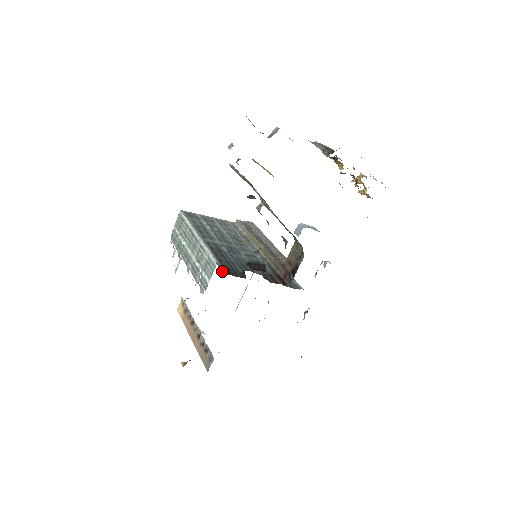
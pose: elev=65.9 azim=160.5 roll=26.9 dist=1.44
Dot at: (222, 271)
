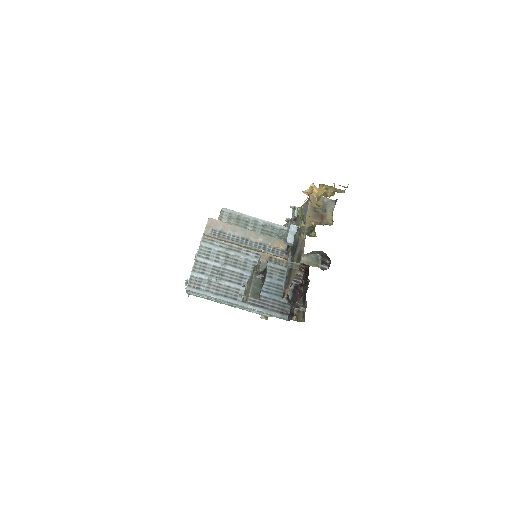
Dot at: (285, 319)
